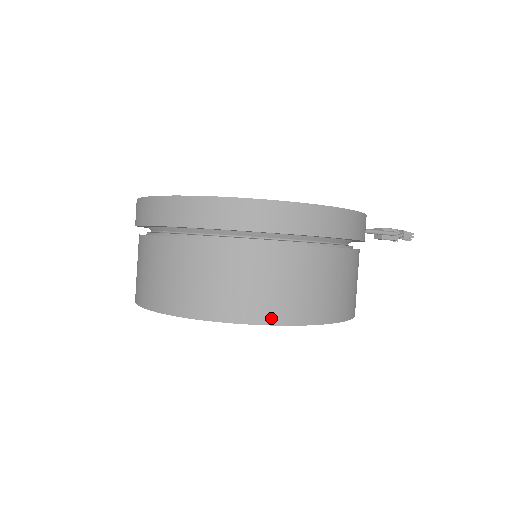
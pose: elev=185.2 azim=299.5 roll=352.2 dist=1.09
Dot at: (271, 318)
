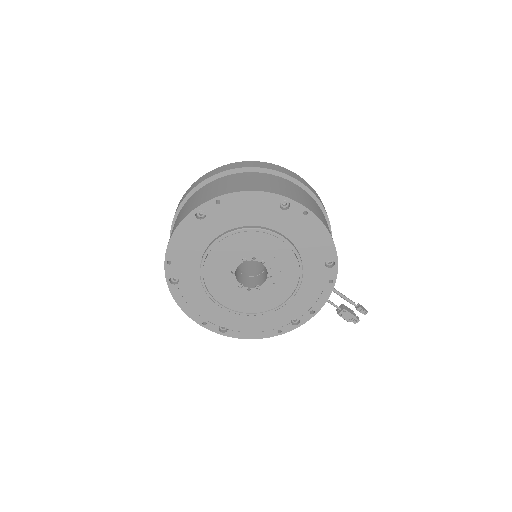
Dot at: (284, 194)
